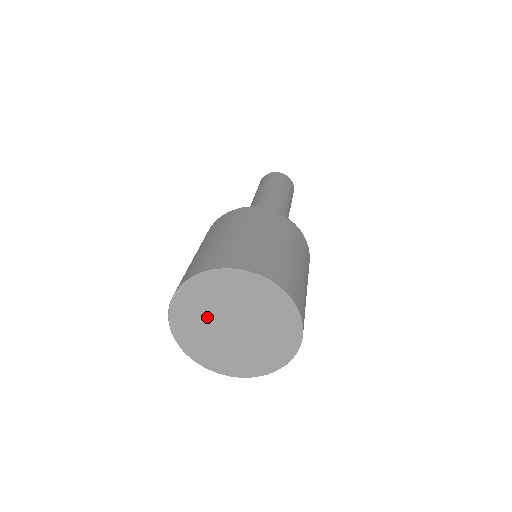
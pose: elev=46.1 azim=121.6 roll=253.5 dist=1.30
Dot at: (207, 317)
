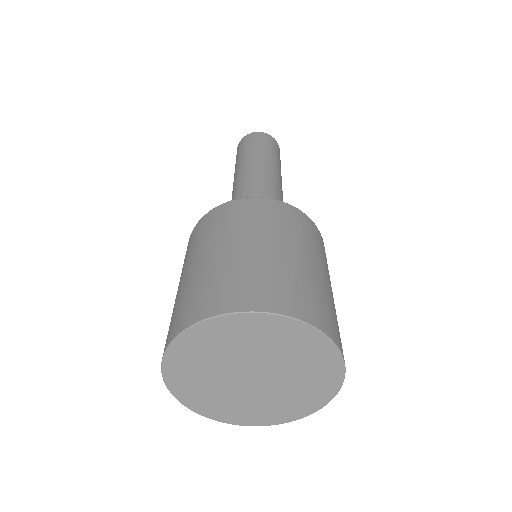
Dot at: (230, 356)
